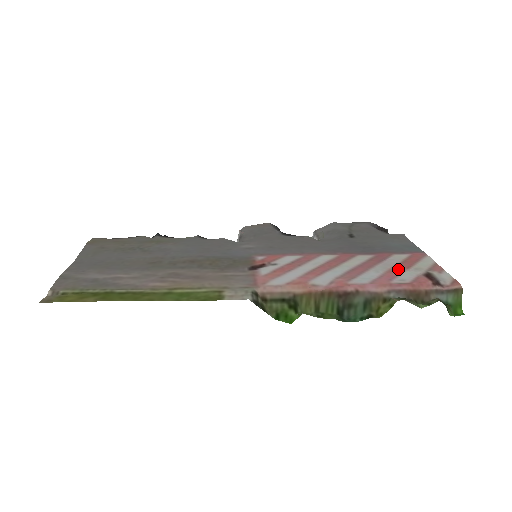
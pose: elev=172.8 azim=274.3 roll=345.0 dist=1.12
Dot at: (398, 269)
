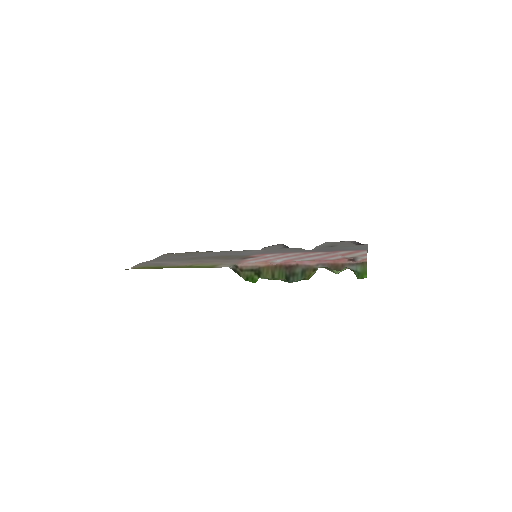
Dot at: (335, 256)
